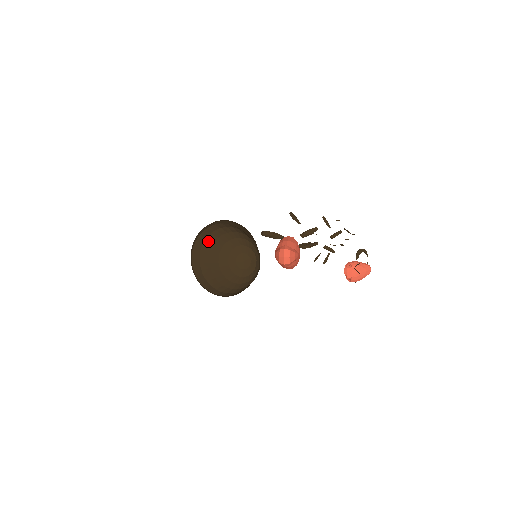
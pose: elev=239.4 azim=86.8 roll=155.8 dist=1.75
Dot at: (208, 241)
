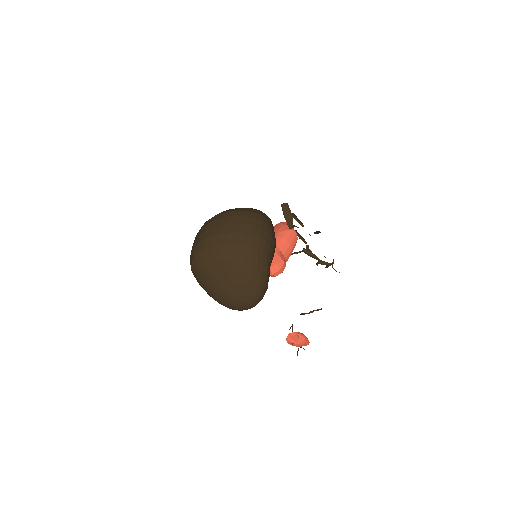
Dot at: (236, 264)
